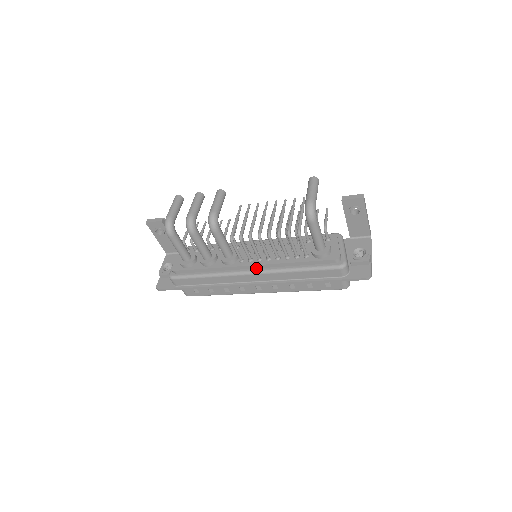
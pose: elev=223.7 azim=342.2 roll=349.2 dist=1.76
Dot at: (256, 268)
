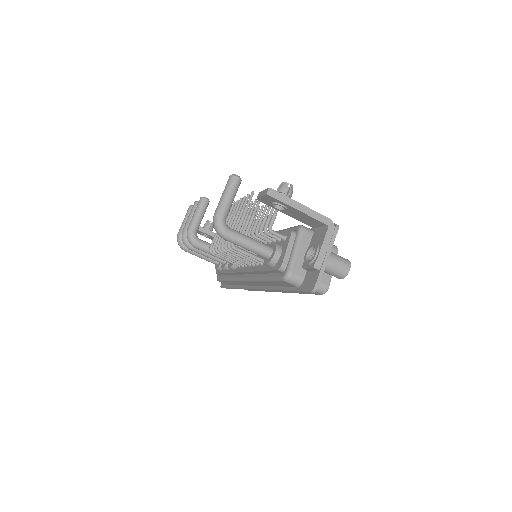
Dot at: (246, 274)
